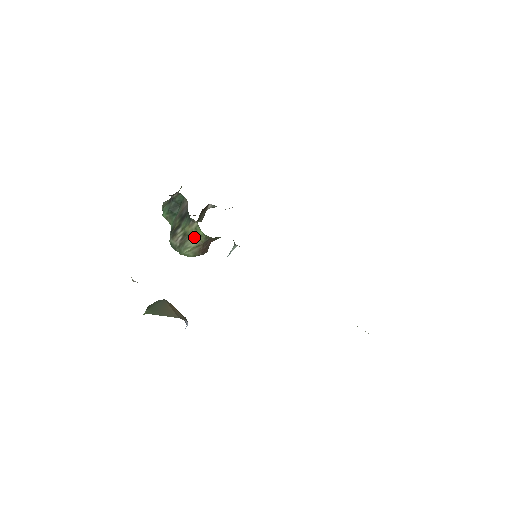
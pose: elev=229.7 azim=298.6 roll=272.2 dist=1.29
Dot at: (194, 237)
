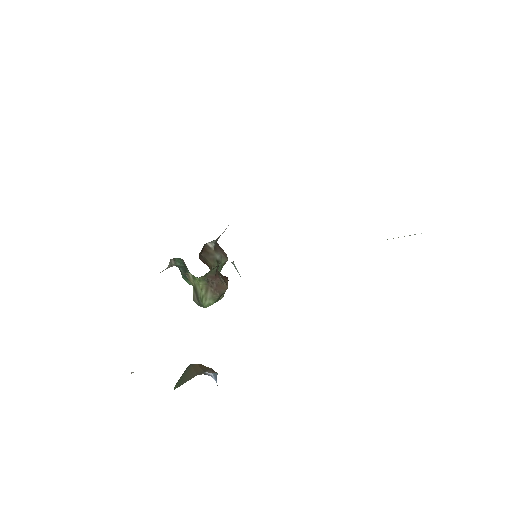
Dot at: (198, 286)
